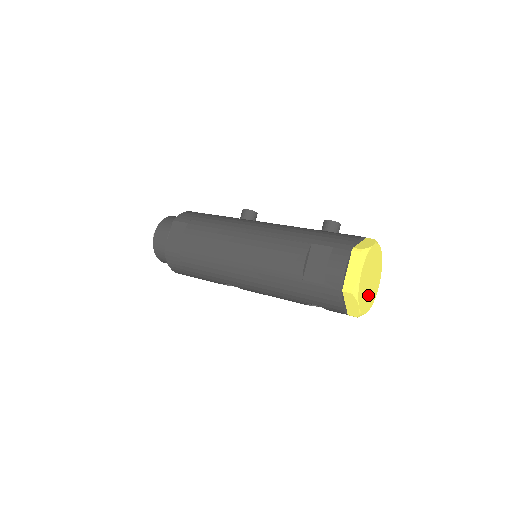
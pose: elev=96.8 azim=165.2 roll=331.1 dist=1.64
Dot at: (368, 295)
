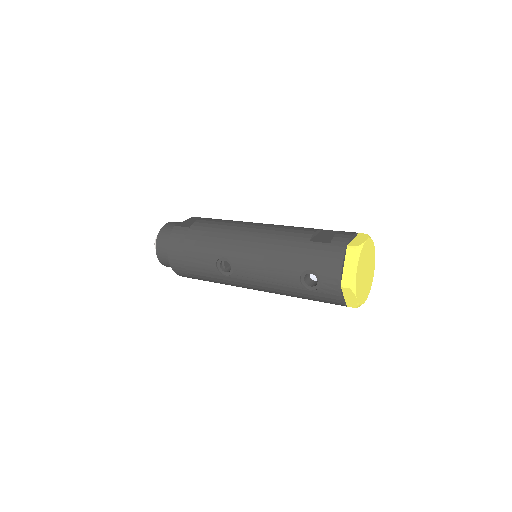
Dot at: (361, 282)
